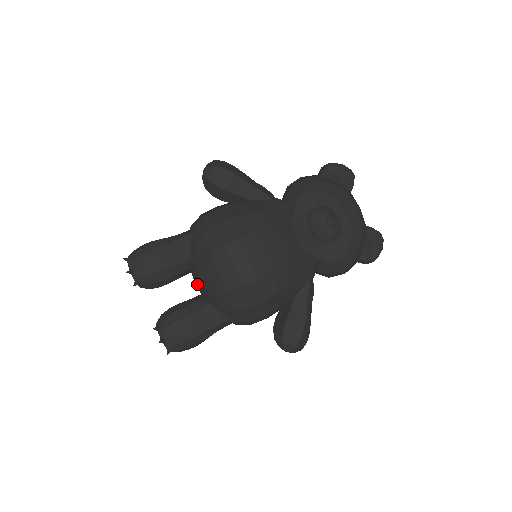
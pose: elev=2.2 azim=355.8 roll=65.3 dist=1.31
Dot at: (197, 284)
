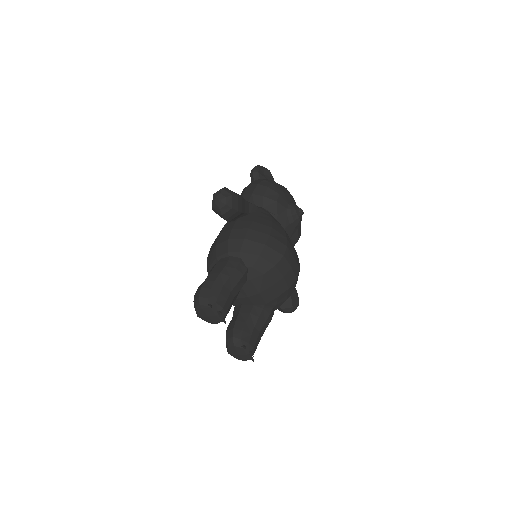
Dot at: (253, 296)
